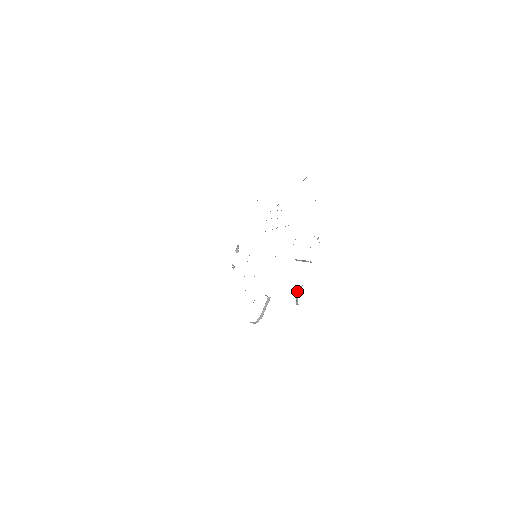
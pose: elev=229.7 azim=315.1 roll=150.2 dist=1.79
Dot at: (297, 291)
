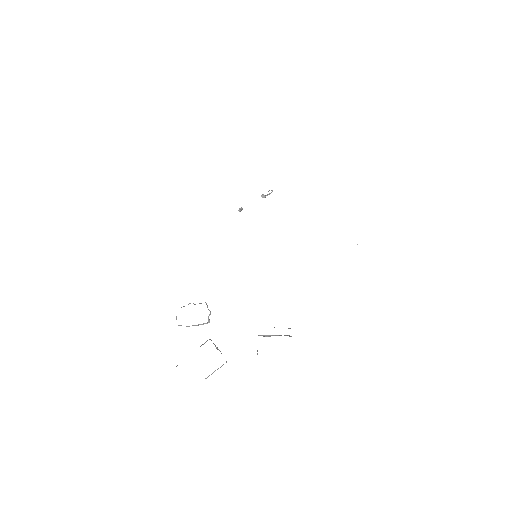
Dot at: (221, 366)
